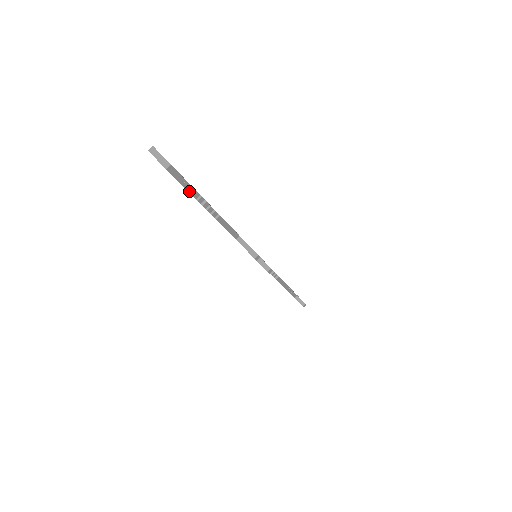
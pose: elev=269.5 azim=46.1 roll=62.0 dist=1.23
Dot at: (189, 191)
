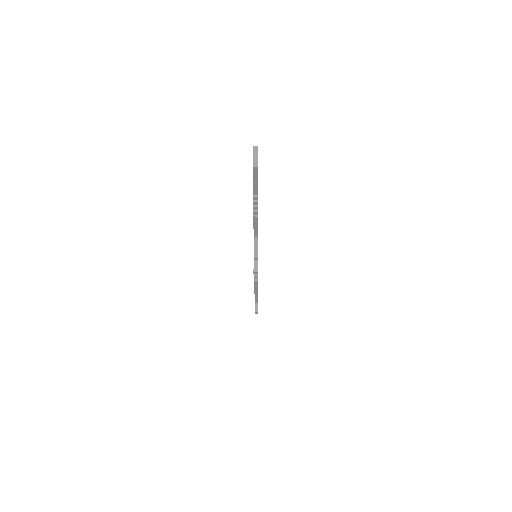
Dot at: (254, 188)
